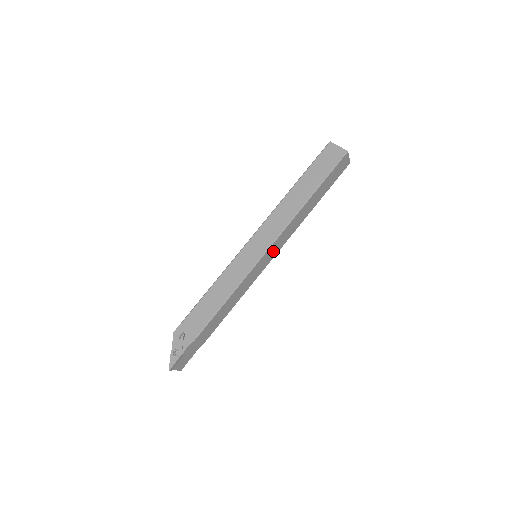
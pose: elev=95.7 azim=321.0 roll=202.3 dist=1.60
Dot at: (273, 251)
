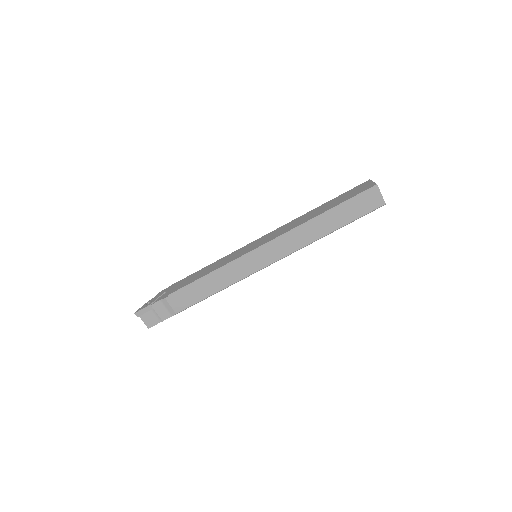
Dot at: (270, 254)
